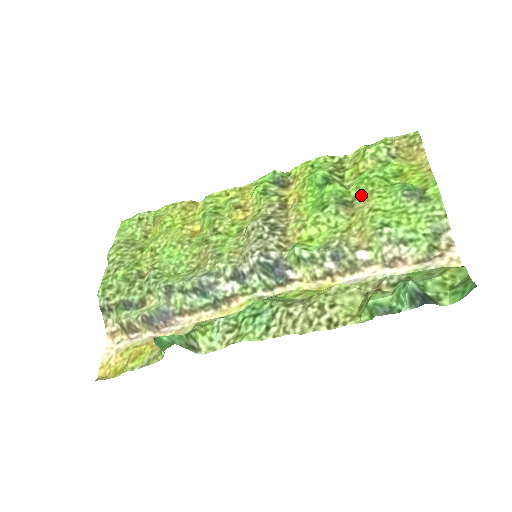
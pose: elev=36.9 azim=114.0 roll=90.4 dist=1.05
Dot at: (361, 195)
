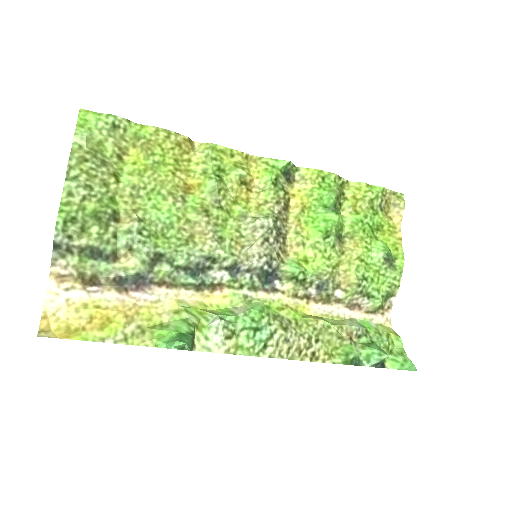
Dot at: (352, 235)
